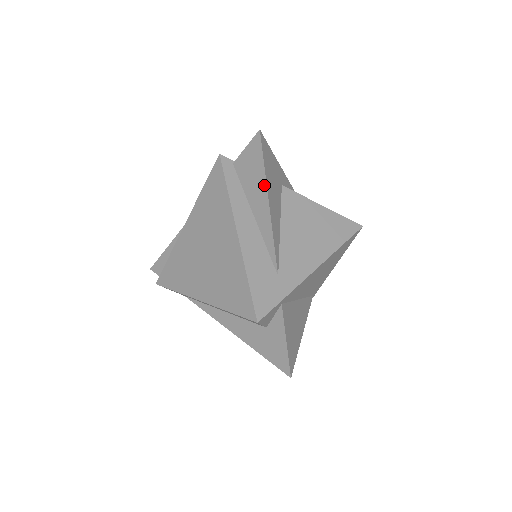
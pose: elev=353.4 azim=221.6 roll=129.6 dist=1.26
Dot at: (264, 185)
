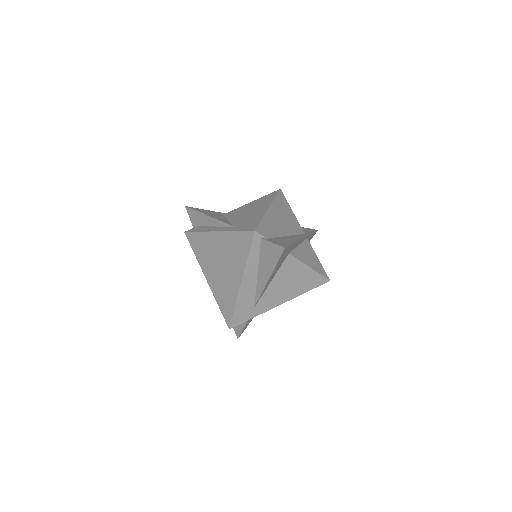
Dot at: (271, 271)
